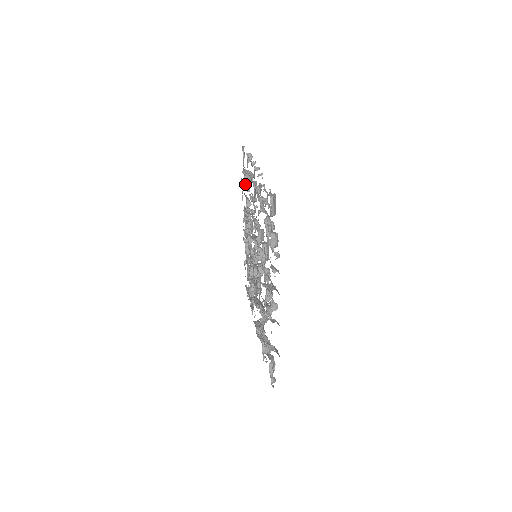
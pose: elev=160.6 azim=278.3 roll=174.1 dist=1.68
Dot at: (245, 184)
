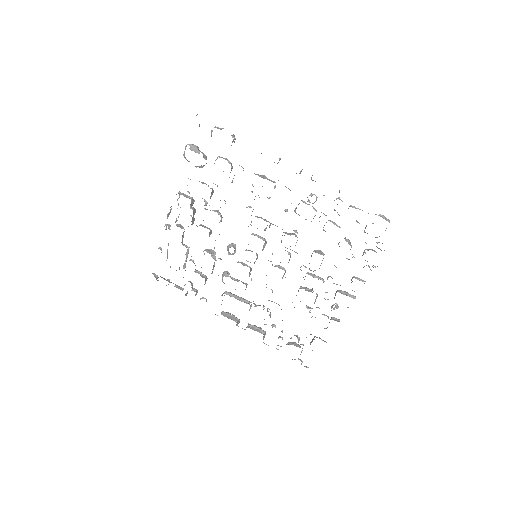
Dot at: (202, 167)
